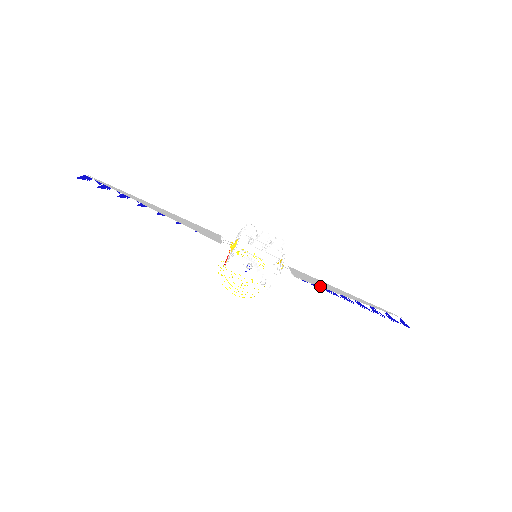
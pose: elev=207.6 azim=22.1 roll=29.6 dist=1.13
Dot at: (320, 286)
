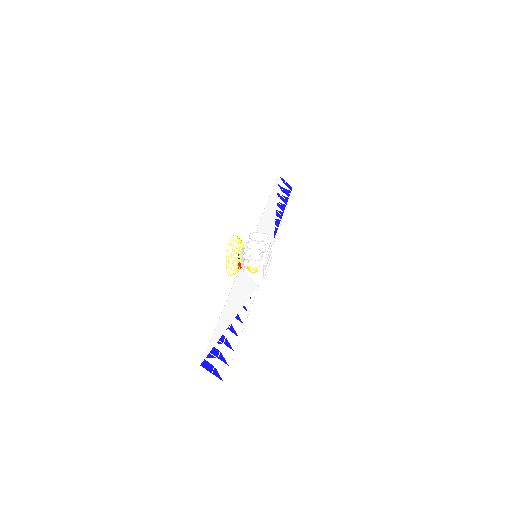
Dot at: (273, 226)
